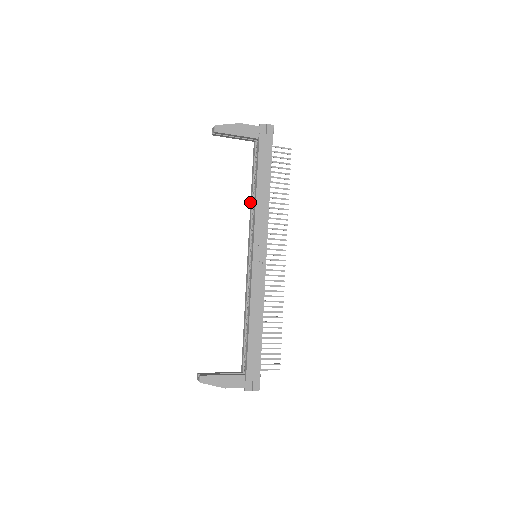
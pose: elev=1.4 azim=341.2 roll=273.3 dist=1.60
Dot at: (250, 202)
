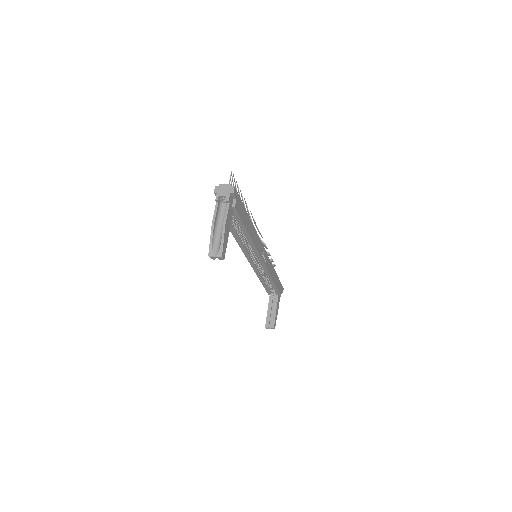
Dot at: occluded
